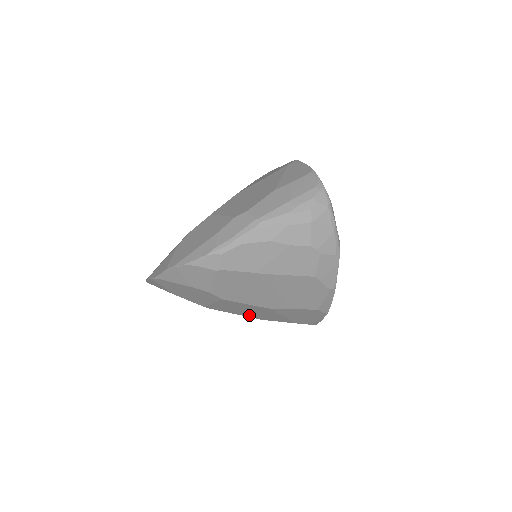
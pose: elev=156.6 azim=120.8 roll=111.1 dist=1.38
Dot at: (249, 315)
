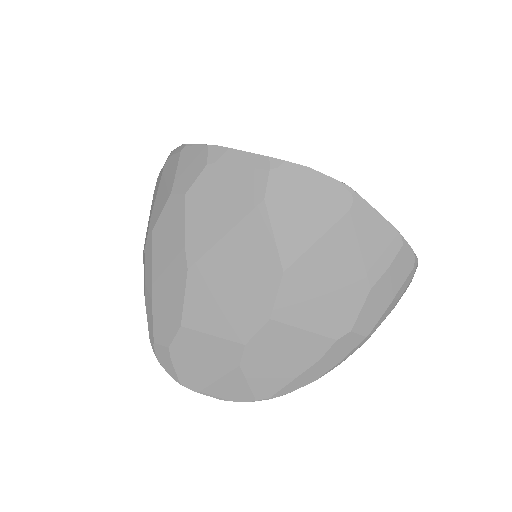
Dot at: occluded
